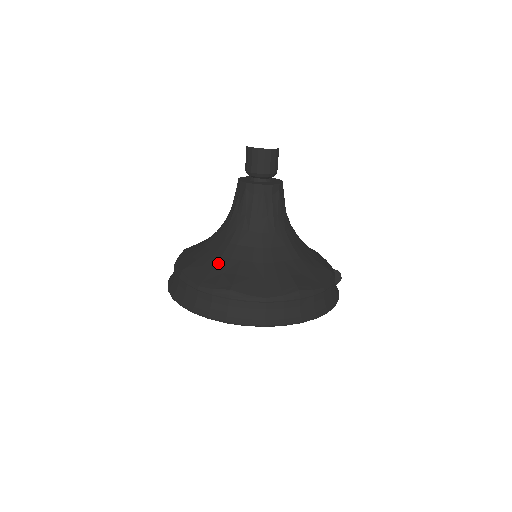
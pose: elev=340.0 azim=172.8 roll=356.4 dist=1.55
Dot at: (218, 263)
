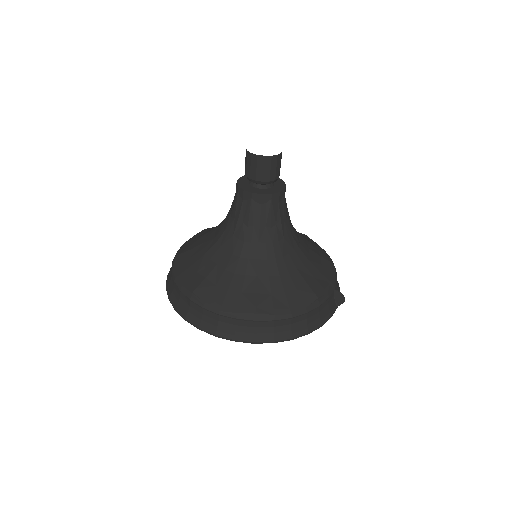
Dot at: (199, 260)
